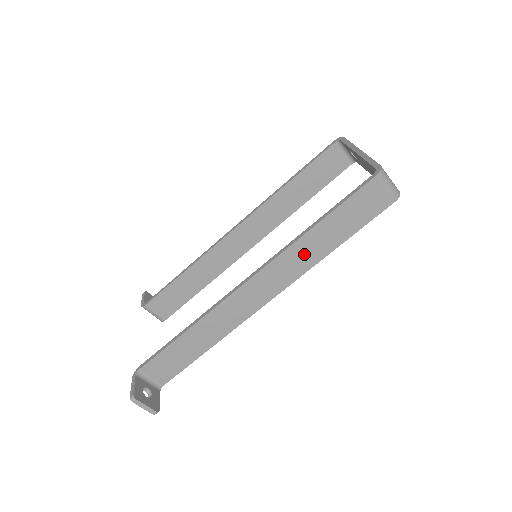
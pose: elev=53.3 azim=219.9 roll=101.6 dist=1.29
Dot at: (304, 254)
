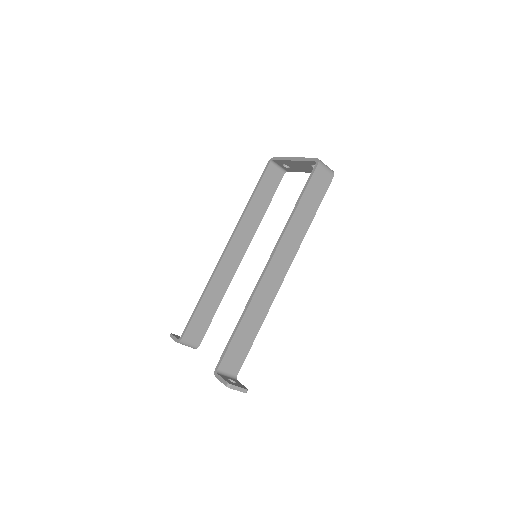
Dot at: (296, 232)
